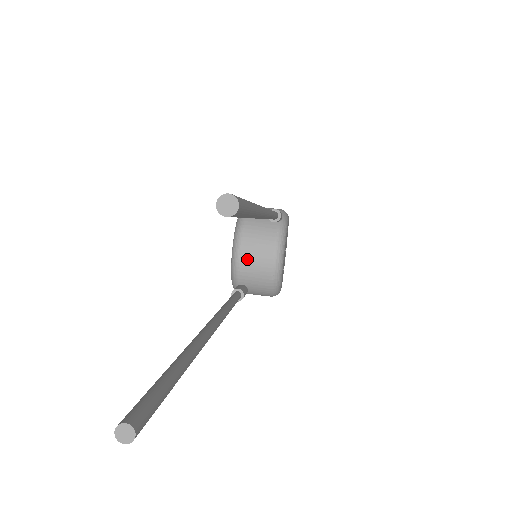
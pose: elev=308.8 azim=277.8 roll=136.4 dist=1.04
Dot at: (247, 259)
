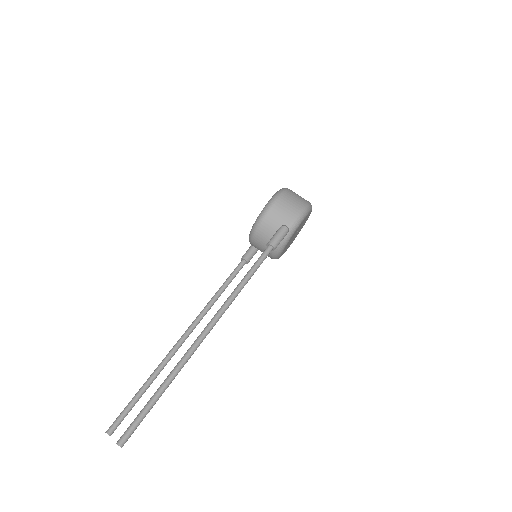
Dot at: (256, 245)
